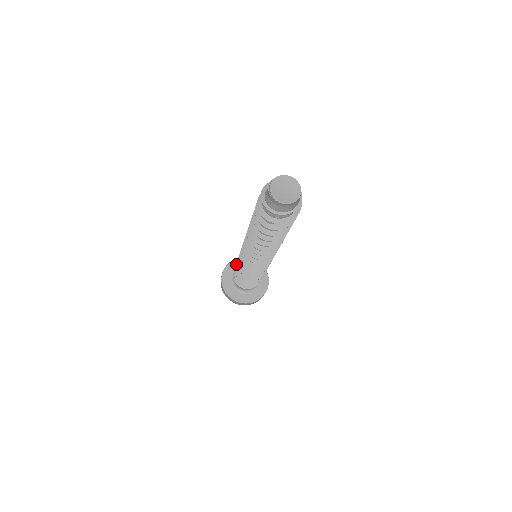
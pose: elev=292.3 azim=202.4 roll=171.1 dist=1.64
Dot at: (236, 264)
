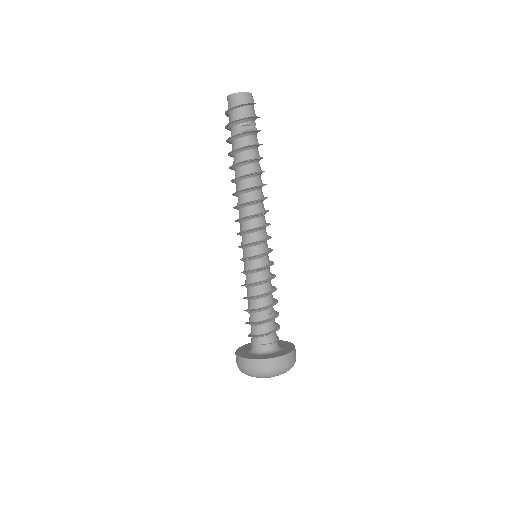
Dot at: occluded
